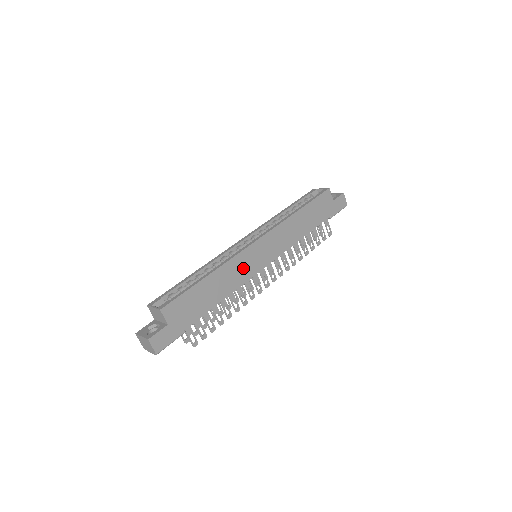
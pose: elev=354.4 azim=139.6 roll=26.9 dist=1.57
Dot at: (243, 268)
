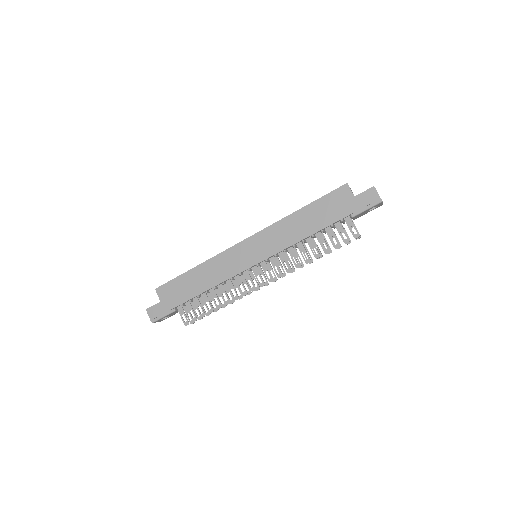
Dot at: (229, 264)
